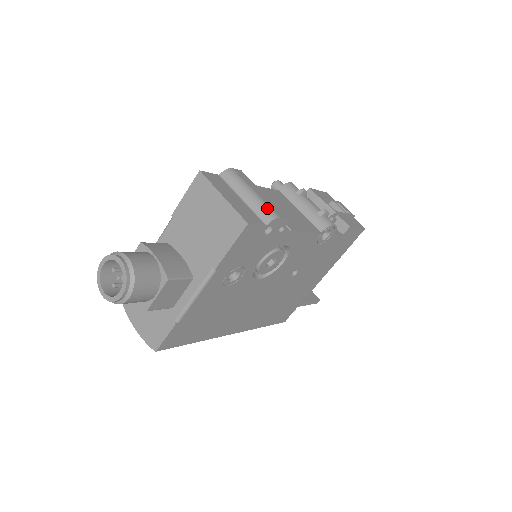
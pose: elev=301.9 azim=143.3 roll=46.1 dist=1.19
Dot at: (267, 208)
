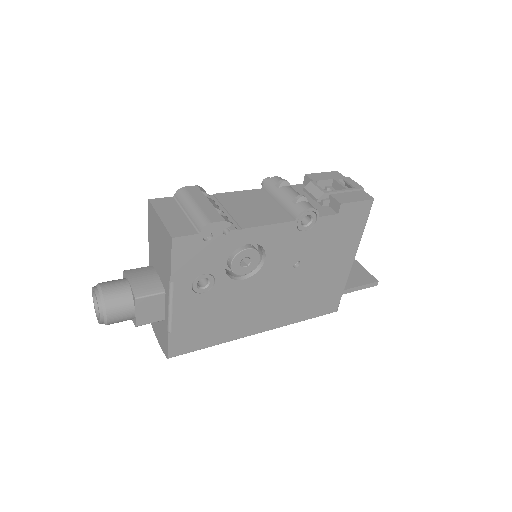
Dot at: (202, 217)
